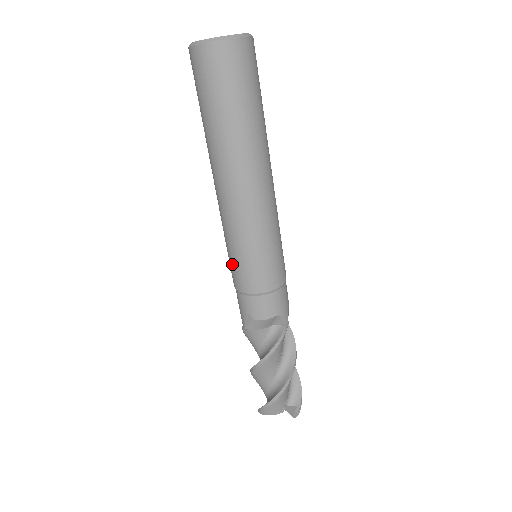
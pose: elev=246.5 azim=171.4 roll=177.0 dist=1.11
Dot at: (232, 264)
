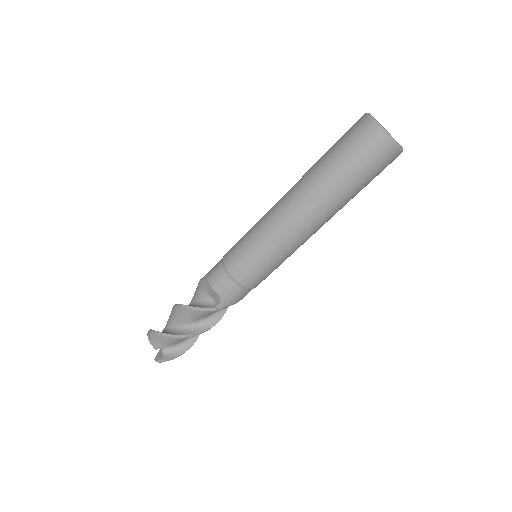
Dot at: (240, 240)
